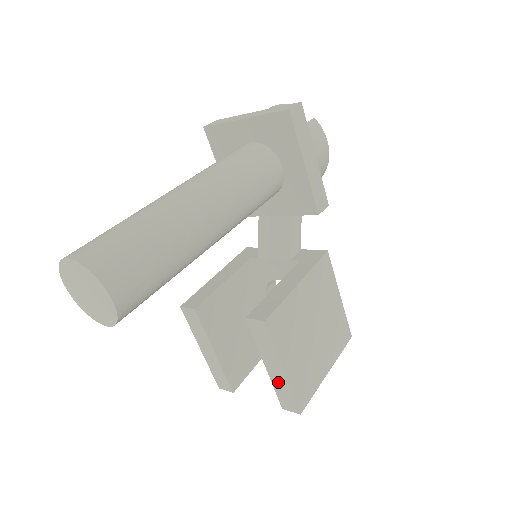
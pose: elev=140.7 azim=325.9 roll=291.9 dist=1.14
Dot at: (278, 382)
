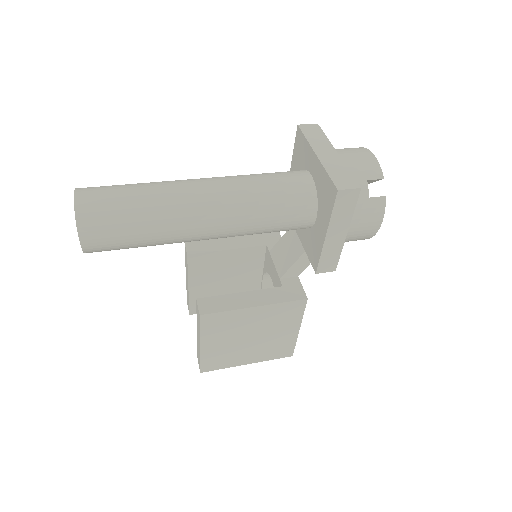
Dot at: (198, 346)
